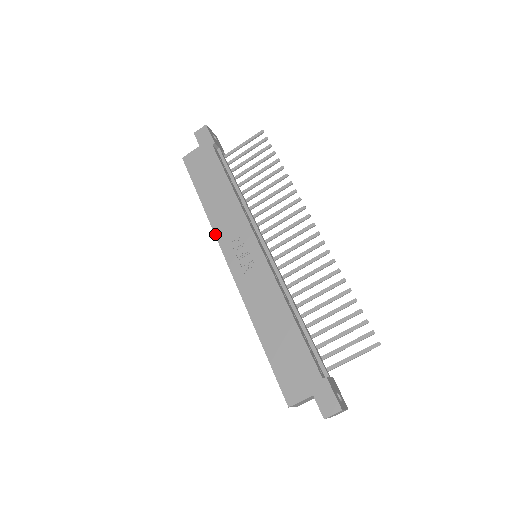
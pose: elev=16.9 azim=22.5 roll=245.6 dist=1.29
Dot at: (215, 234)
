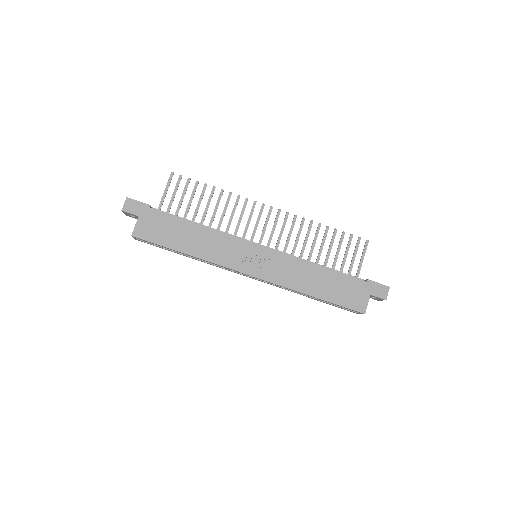
Dot at: (220, 265)
